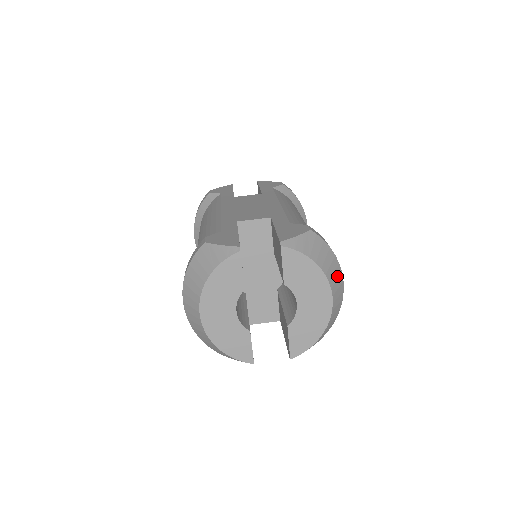
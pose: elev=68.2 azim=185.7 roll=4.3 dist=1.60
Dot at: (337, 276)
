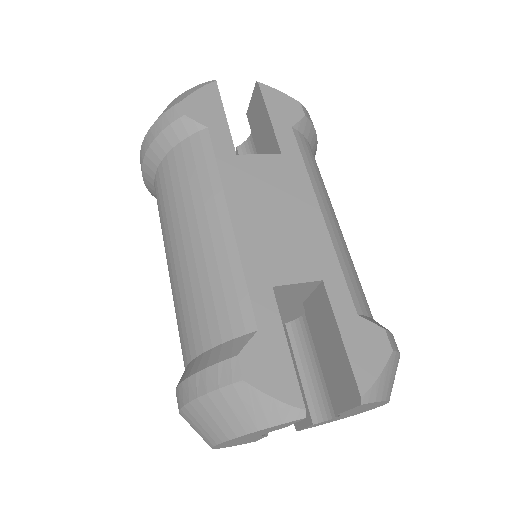
Dot at: occluded
